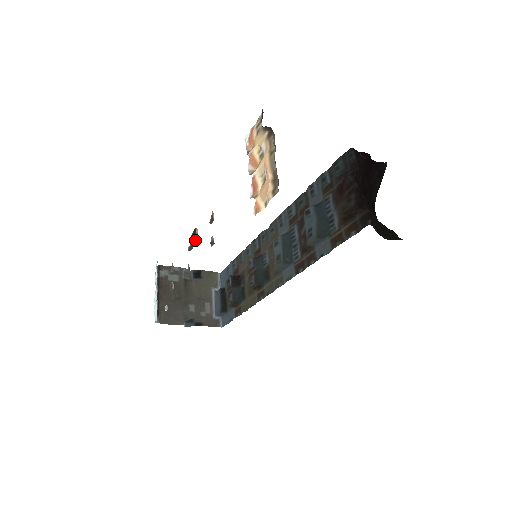
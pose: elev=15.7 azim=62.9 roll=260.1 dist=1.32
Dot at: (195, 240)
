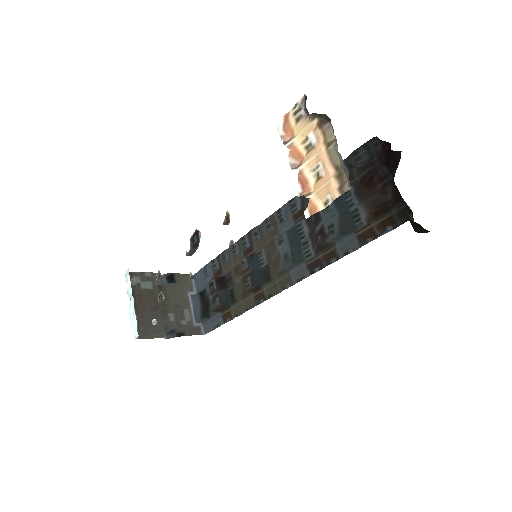
Dot at: (198, 244)
